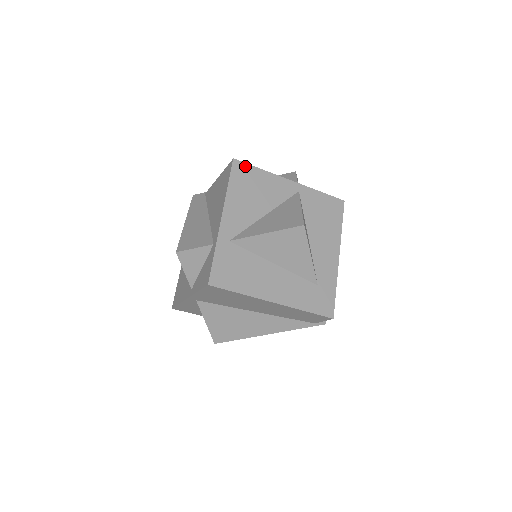
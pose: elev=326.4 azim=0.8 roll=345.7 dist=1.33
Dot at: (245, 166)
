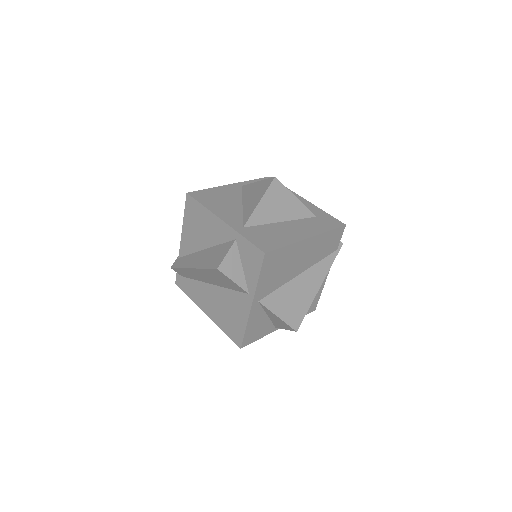
Dot at: (198, 192)
